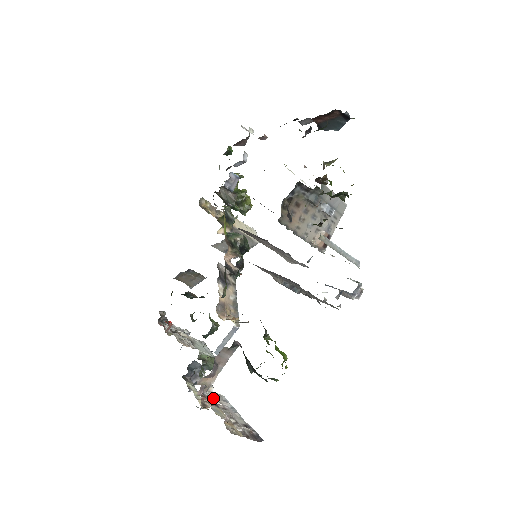
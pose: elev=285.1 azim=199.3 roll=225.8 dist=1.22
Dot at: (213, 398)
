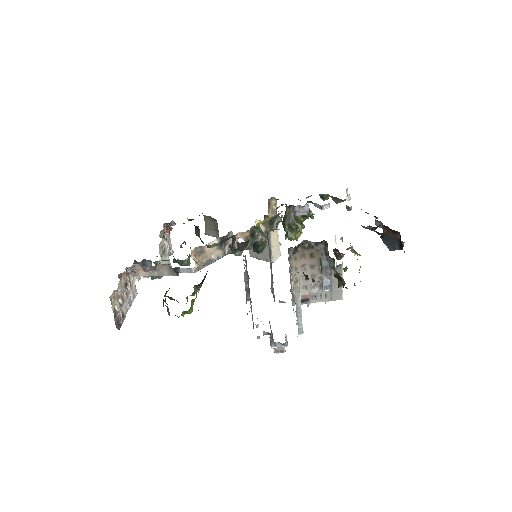
Dot at: (130, 284)
